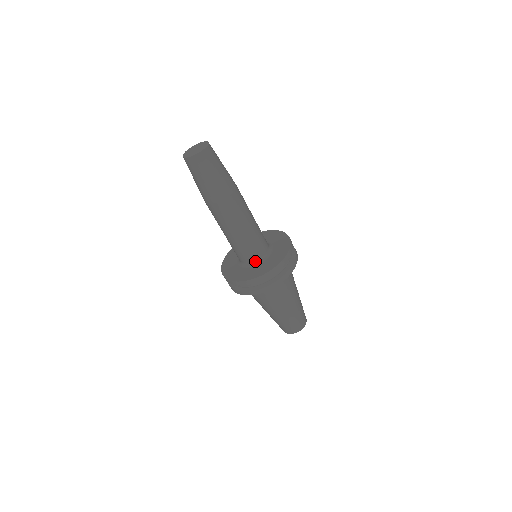
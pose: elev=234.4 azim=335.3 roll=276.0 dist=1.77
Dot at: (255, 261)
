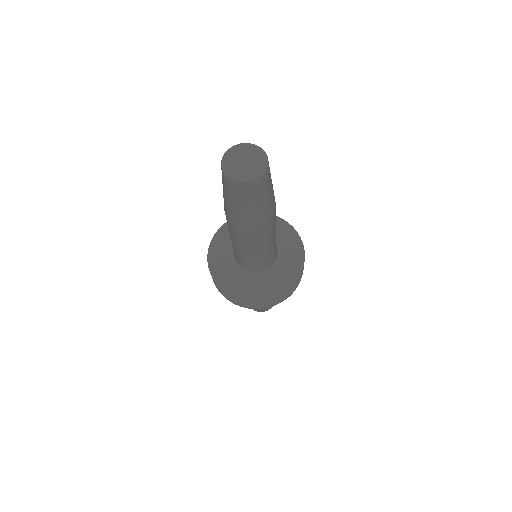
Dot at: (263, 271)
